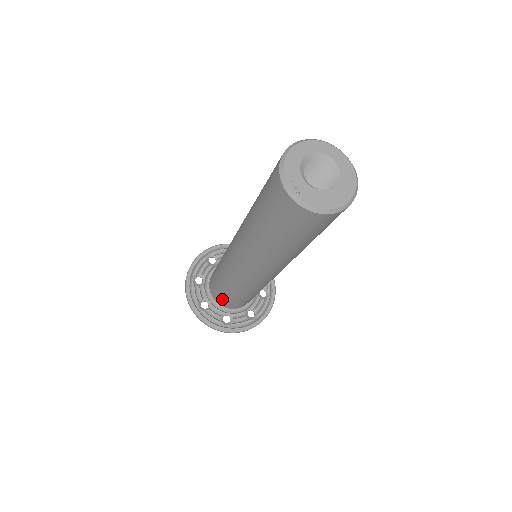
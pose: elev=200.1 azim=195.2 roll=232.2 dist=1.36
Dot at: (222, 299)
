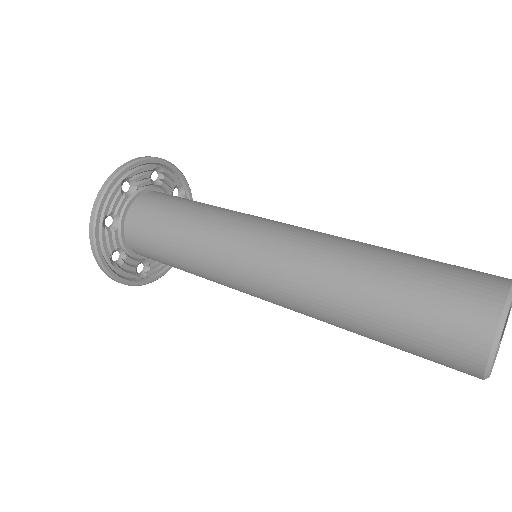
Dot at: occluded
